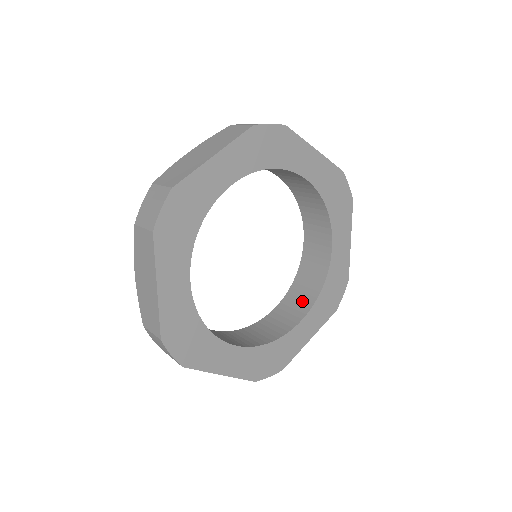
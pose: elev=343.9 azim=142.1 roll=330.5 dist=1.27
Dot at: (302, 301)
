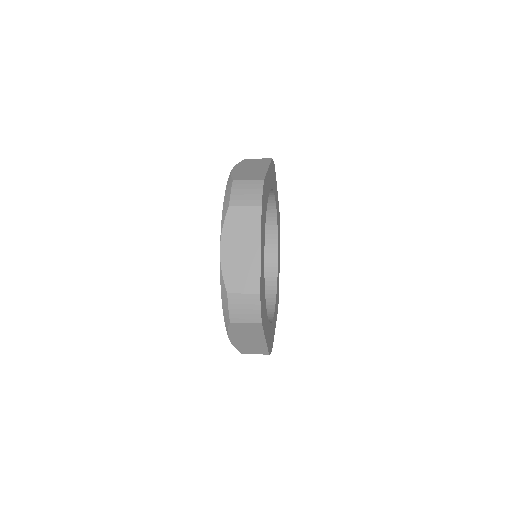
Dot at: (267, 245)
